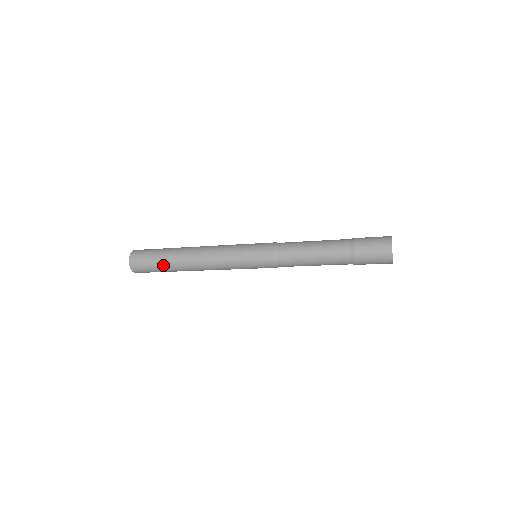
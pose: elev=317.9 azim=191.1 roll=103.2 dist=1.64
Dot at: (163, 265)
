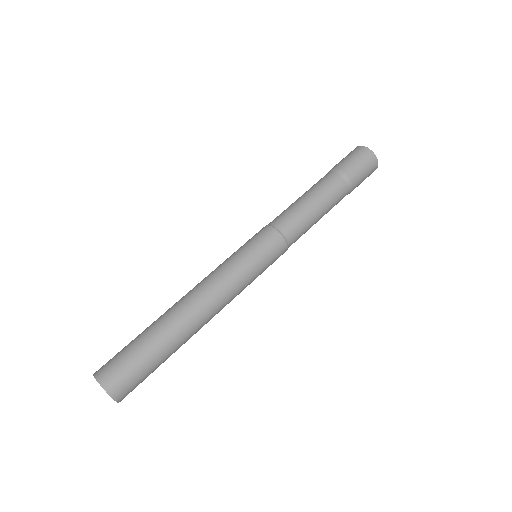
Dot at: (165, 359)
